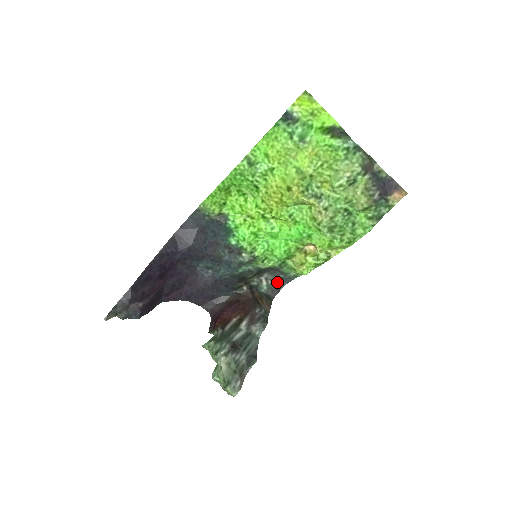
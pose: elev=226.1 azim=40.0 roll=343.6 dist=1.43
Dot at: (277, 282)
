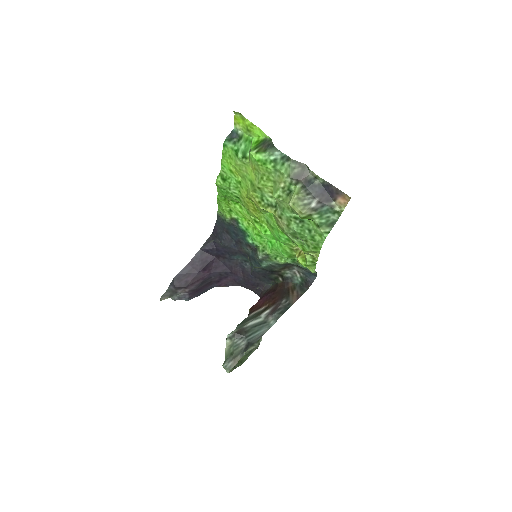
Dot at: (307, 275)
